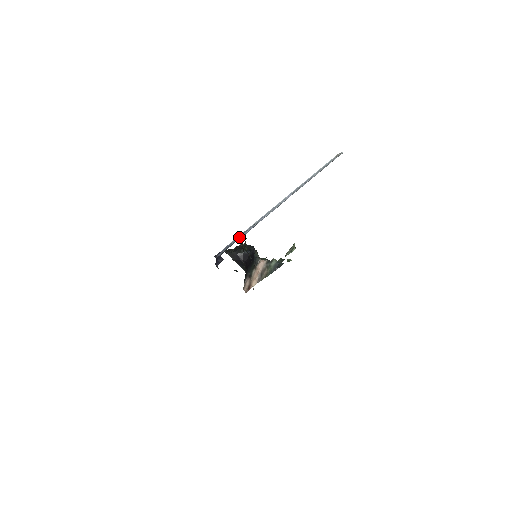
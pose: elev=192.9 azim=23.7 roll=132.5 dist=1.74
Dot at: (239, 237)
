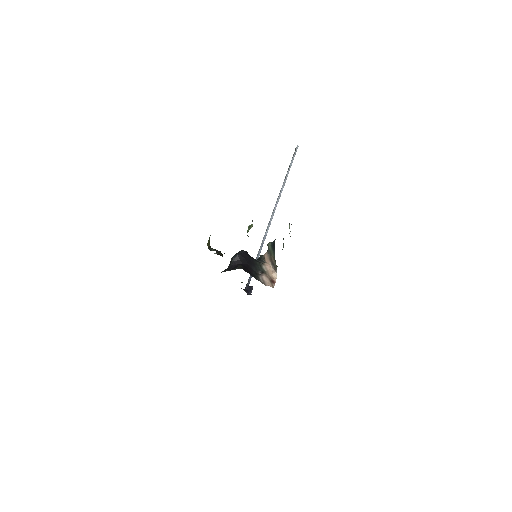
Dot at: occluded
